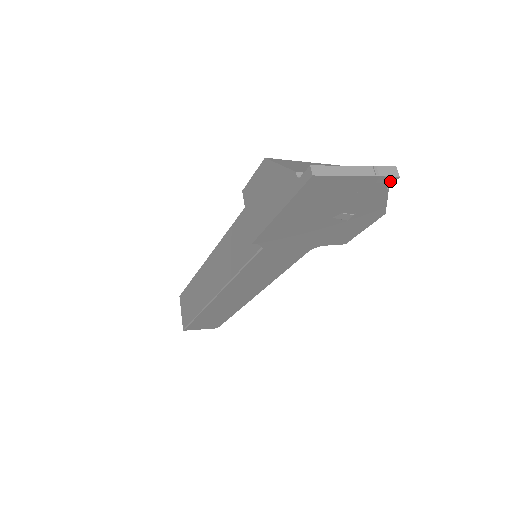
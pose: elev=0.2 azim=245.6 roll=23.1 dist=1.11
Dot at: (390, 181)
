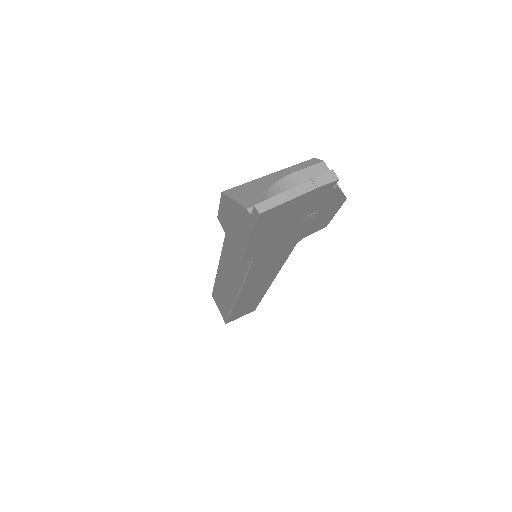
Dot at: (332, 185)
